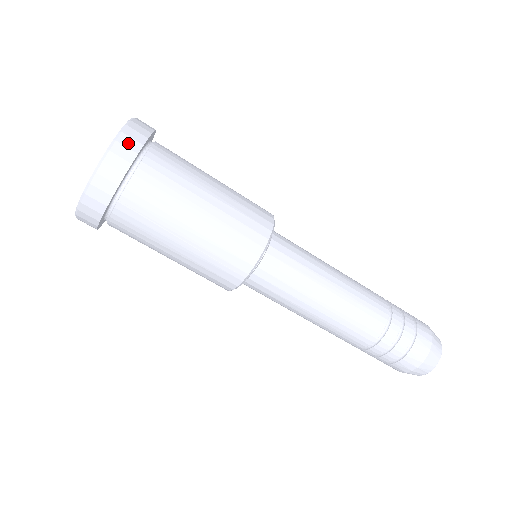
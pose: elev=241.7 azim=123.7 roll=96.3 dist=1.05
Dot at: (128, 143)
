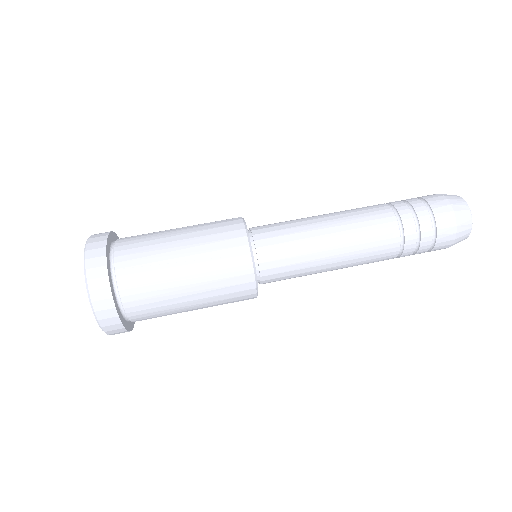
Dot at: (95, 246)
